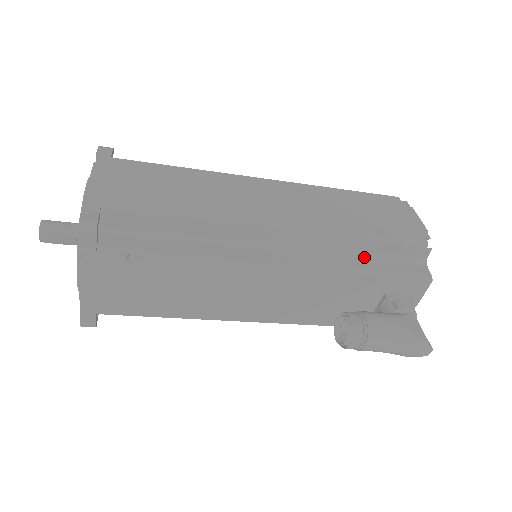
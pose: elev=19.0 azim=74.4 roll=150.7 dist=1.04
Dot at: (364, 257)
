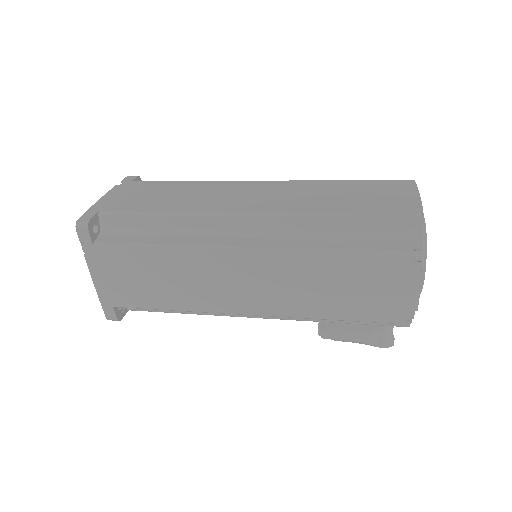
Dot at: occluded
